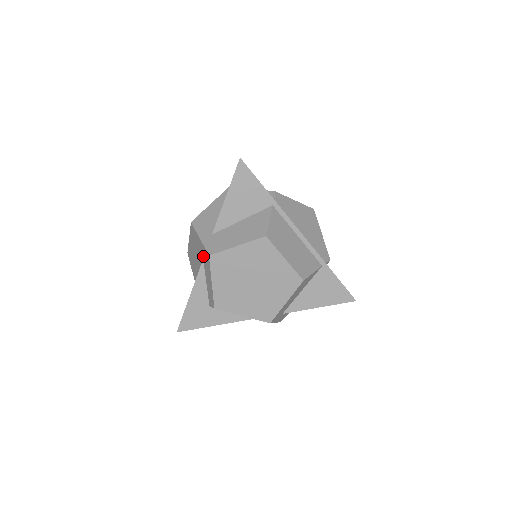
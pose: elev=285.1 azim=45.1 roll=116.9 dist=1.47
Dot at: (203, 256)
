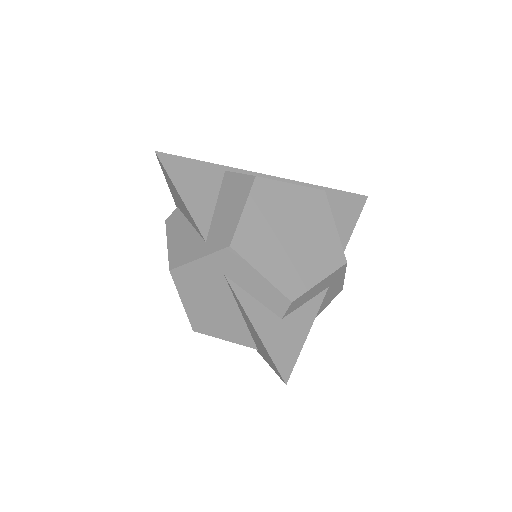
Dot at: (221, 270)
